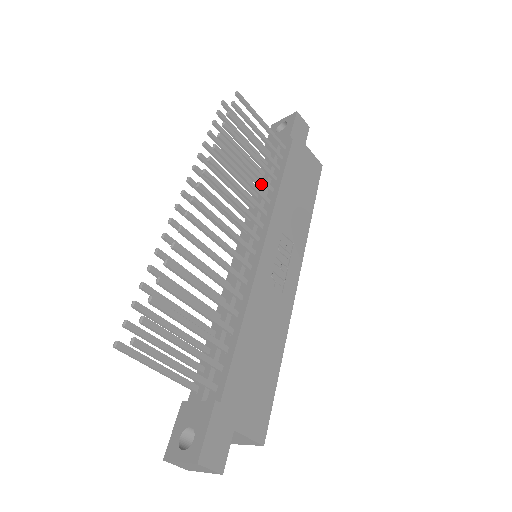
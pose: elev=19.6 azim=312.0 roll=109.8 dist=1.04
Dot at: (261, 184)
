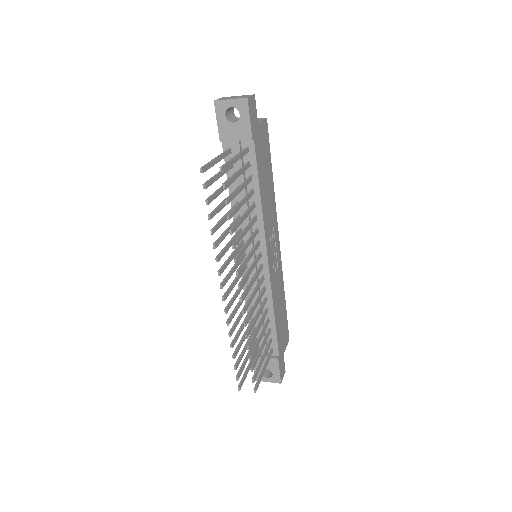
Dot at: occluded
